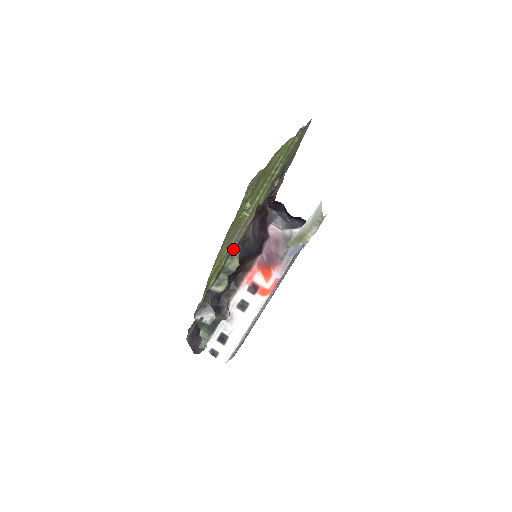
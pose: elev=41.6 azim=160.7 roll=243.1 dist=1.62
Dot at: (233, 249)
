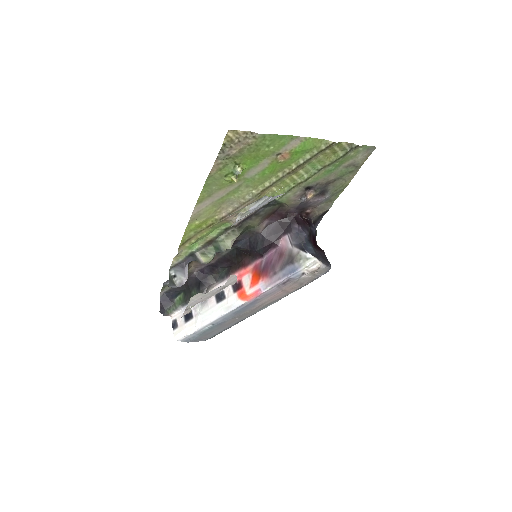
Dot at: (232, 228)
